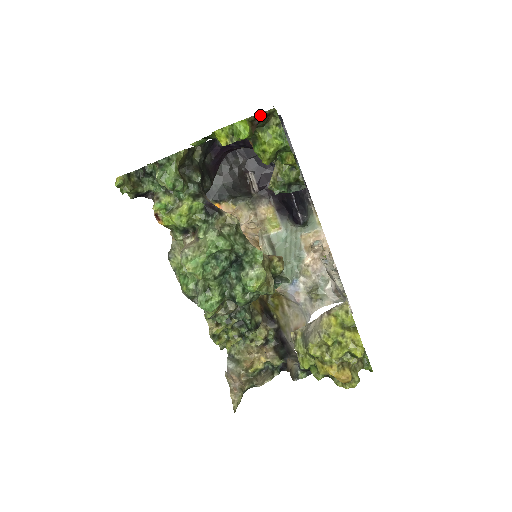
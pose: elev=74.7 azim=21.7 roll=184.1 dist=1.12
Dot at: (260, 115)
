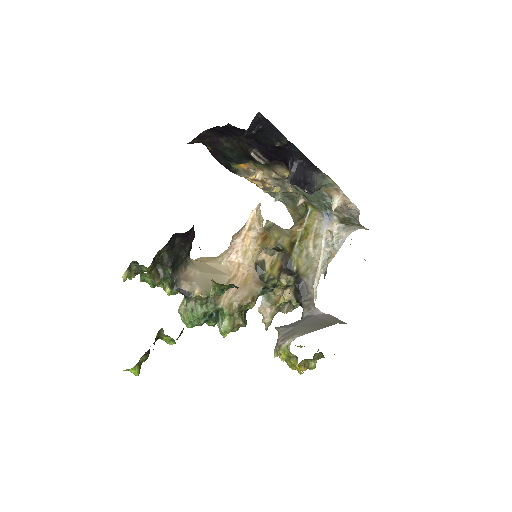
Dot at: (146, 352)
